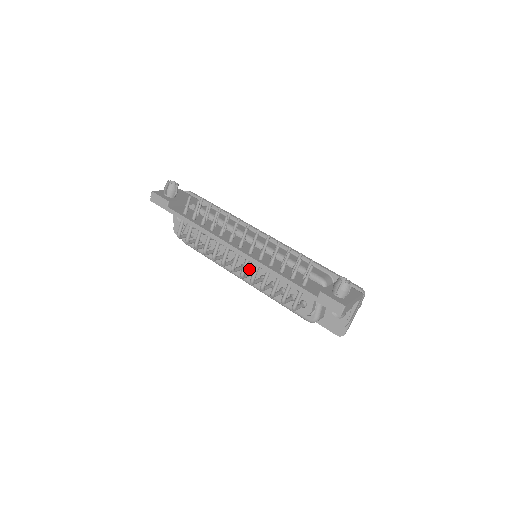
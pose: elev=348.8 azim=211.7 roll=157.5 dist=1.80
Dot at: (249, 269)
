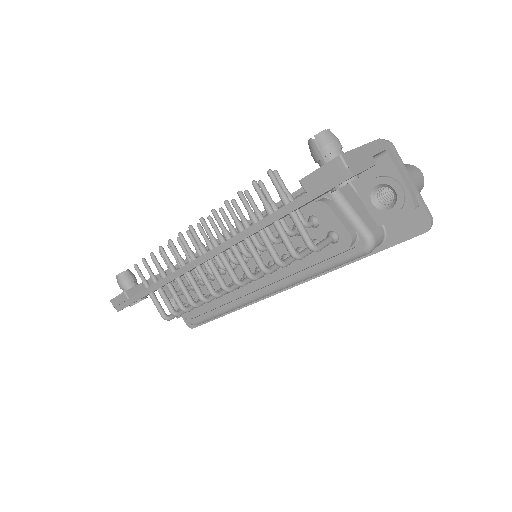
Dot at: occluded
